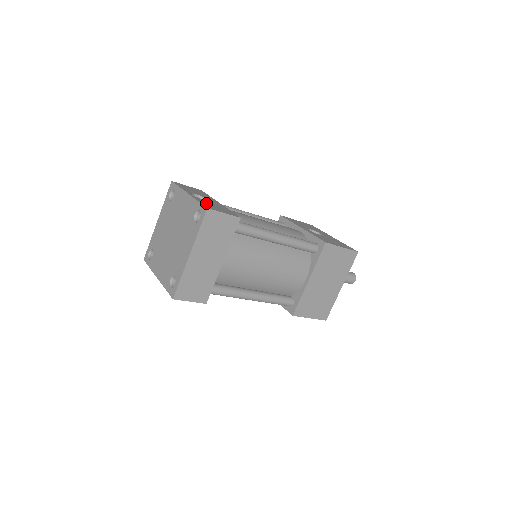
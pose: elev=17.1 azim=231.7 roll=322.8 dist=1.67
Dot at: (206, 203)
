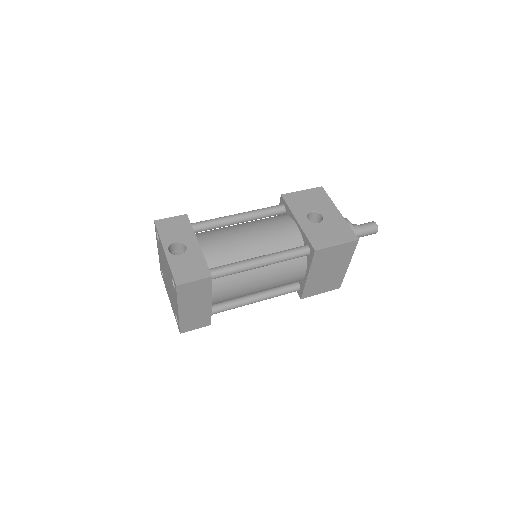
Dot at: (179, 267)
